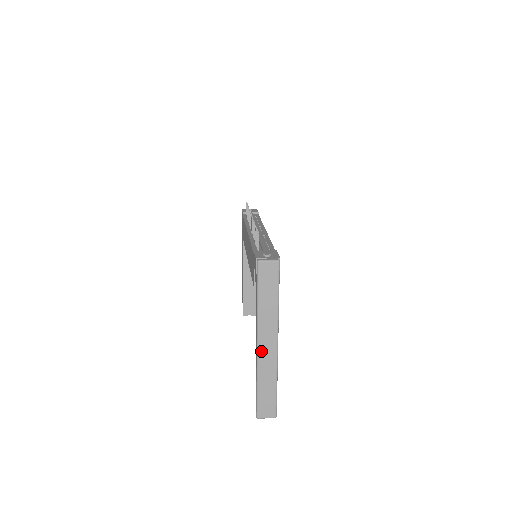
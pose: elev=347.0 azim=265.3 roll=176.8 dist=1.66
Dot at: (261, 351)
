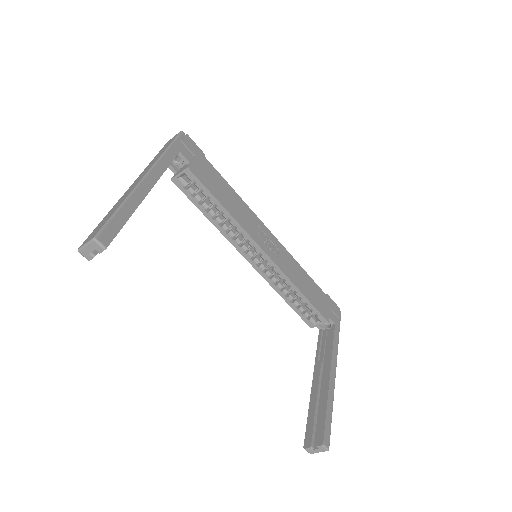
Dot at: (129, 189)
